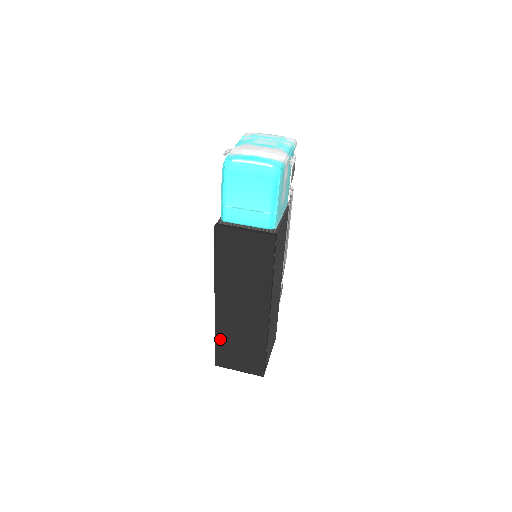
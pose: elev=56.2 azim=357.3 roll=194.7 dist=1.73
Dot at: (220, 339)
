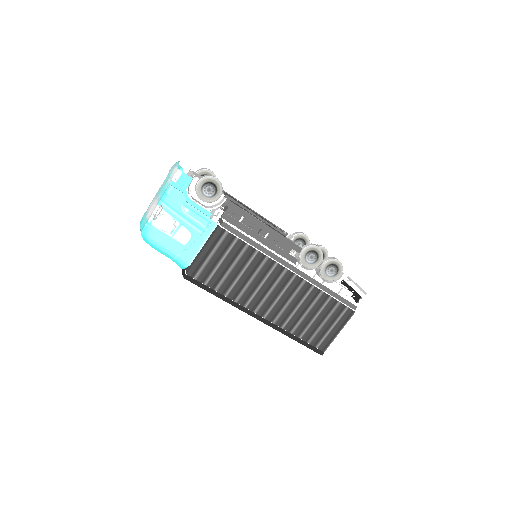
Dot at: occluded
